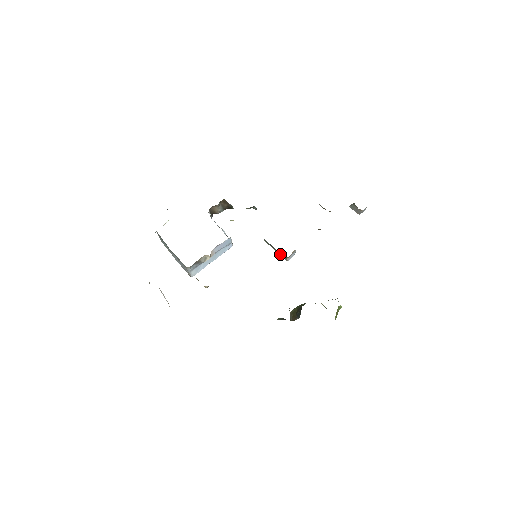
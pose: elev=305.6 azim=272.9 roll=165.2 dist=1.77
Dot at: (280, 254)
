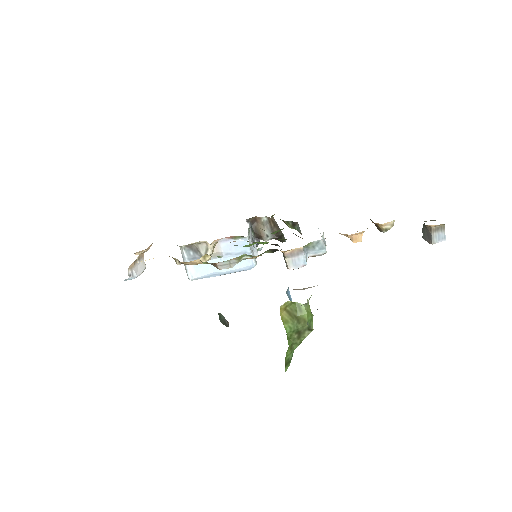
Dot at: occluded
